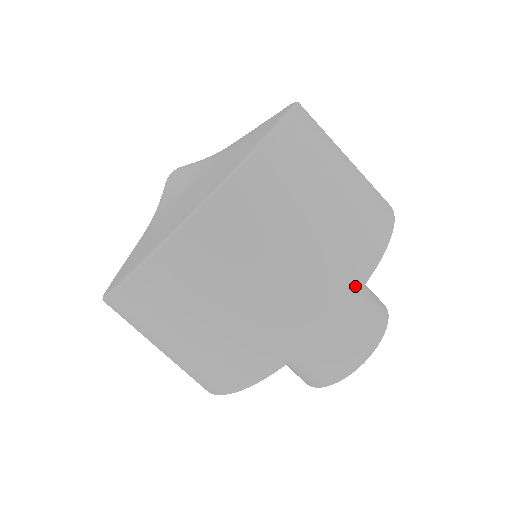
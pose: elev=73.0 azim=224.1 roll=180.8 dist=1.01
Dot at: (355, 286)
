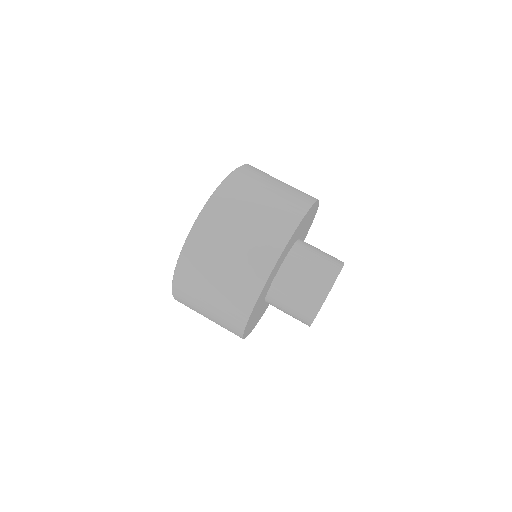
Dot at: (278, 251)
